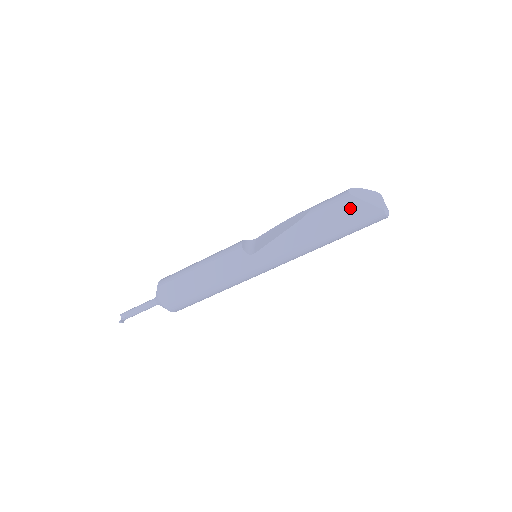
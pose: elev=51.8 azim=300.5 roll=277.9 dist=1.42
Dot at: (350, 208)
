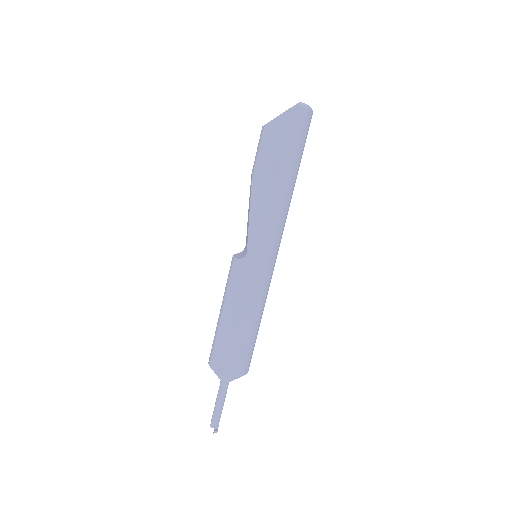
Dot at: (274, 134)
